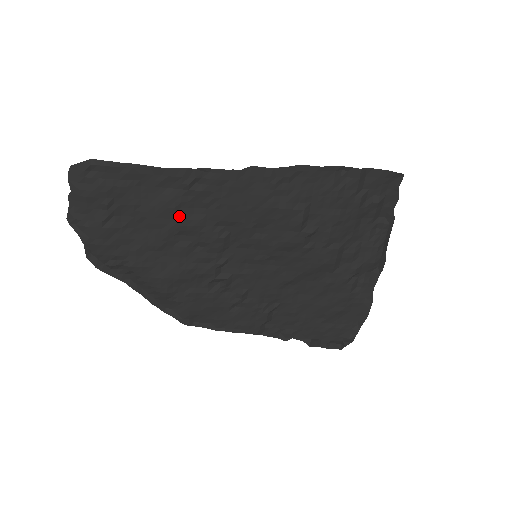
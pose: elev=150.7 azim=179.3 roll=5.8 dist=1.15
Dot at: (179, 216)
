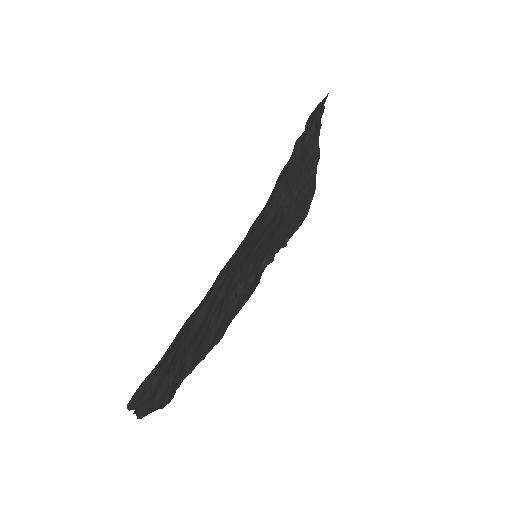
Dot at: (211, 311)
